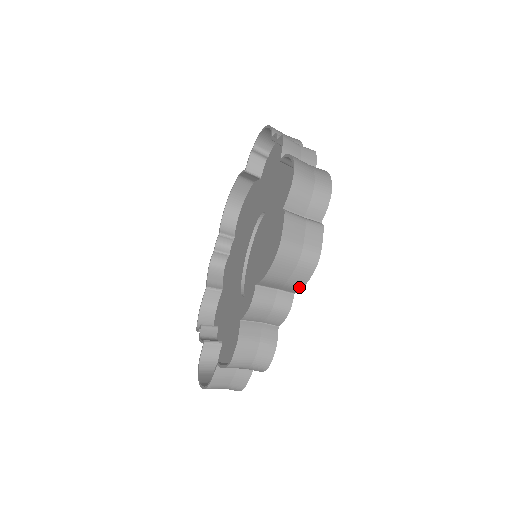
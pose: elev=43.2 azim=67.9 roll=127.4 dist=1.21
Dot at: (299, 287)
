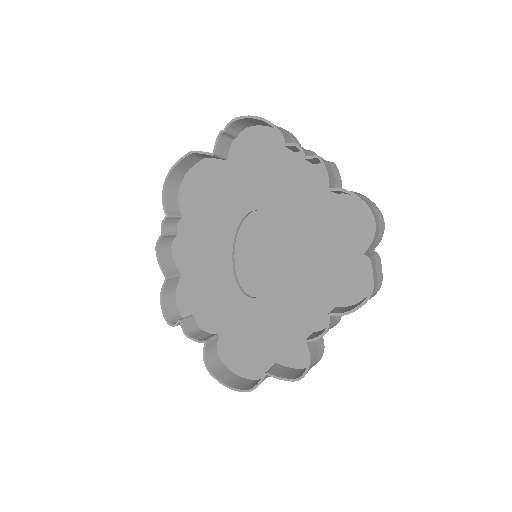
Dot at: occluded
